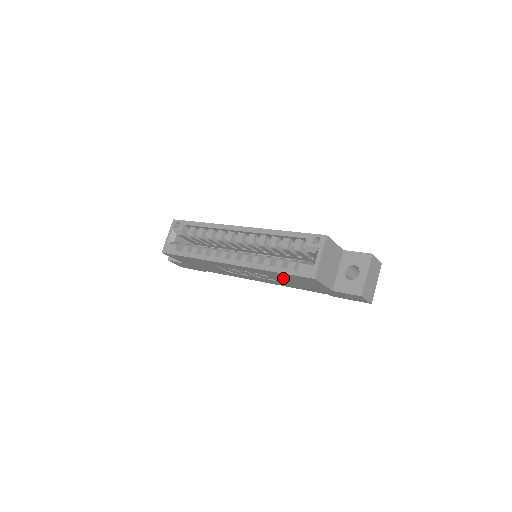
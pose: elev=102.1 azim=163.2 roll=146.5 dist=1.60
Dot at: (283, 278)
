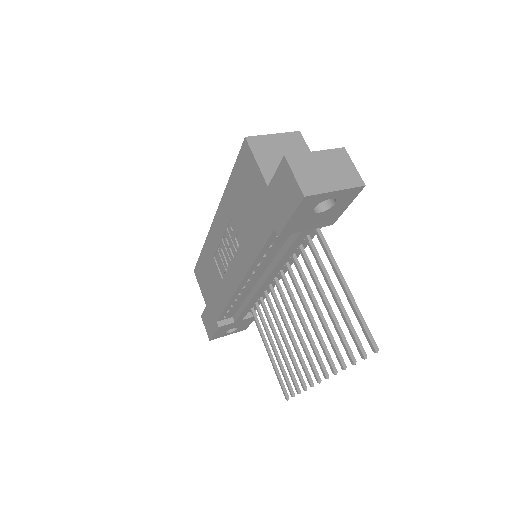
Dot at: (239, 205)
